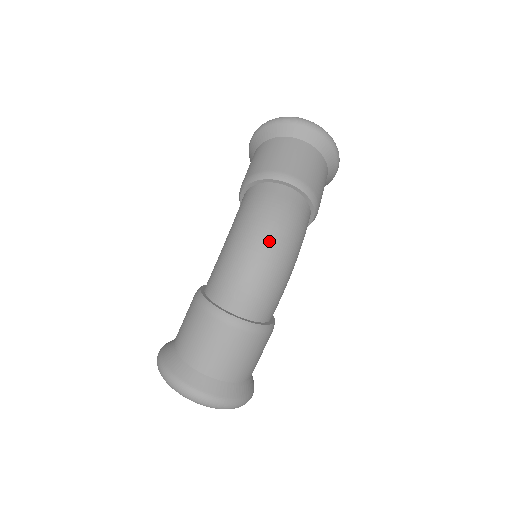
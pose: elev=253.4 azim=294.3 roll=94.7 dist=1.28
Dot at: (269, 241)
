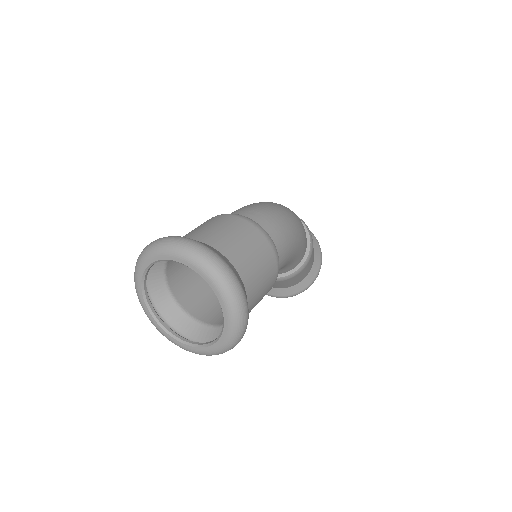
Dot at: (282, 206)
